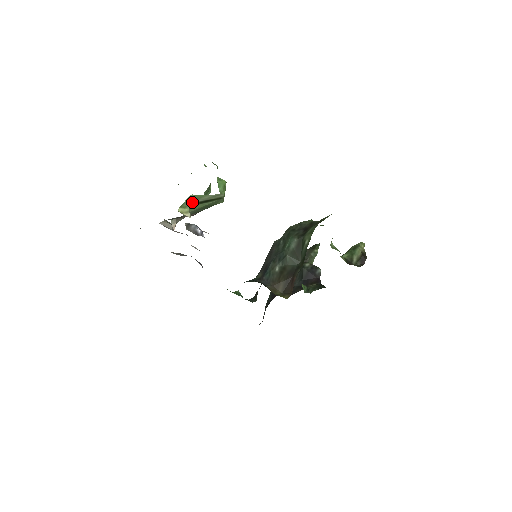
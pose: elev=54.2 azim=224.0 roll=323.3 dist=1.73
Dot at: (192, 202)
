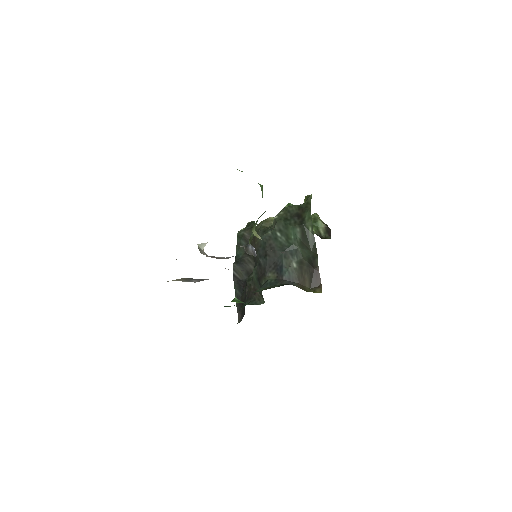
Dot at: occluded
